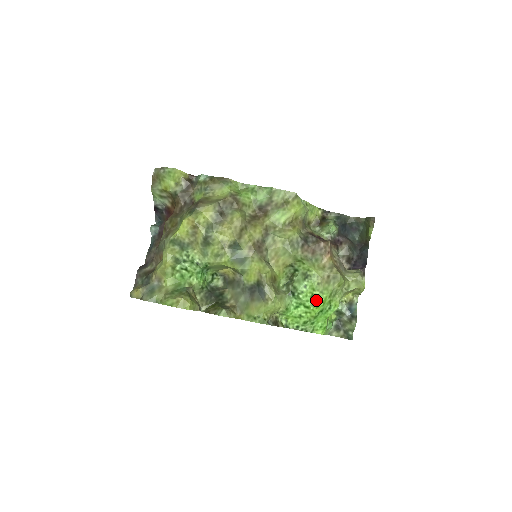
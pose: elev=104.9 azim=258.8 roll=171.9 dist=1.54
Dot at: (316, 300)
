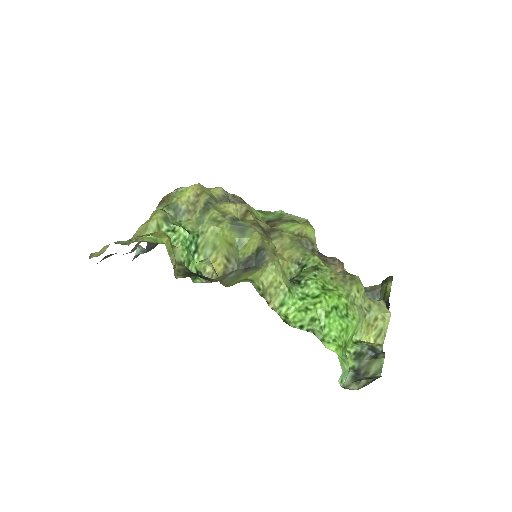
Dot at: (329, 291)
